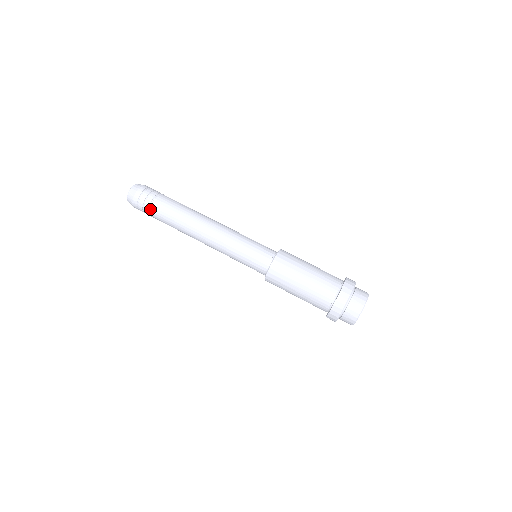
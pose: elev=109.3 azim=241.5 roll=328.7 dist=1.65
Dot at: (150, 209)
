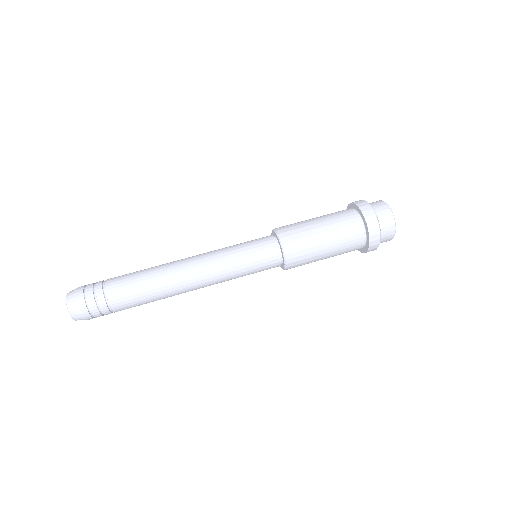
Dot at: (110, 306)
